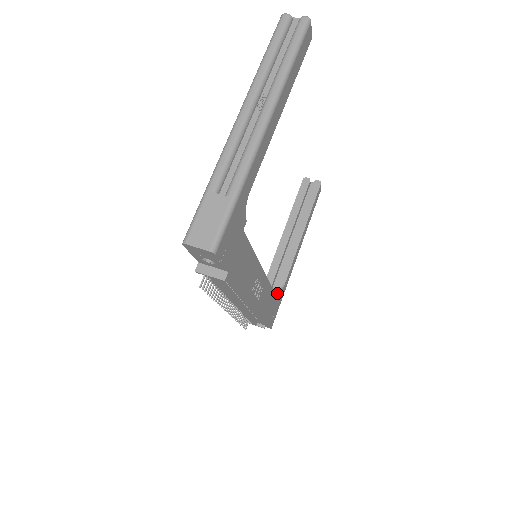
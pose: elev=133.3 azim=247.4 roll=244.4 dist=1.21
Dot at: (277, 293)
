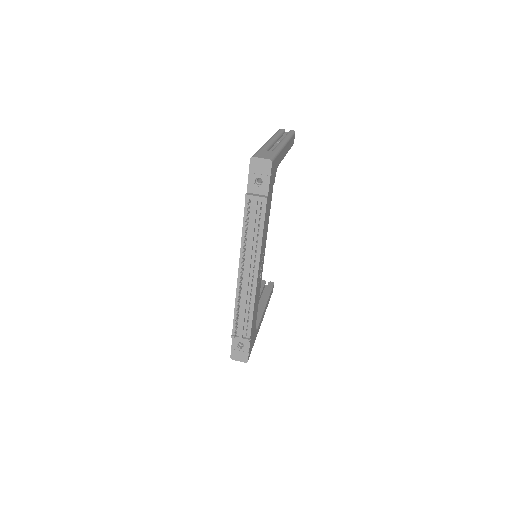
Dot at: occluded
